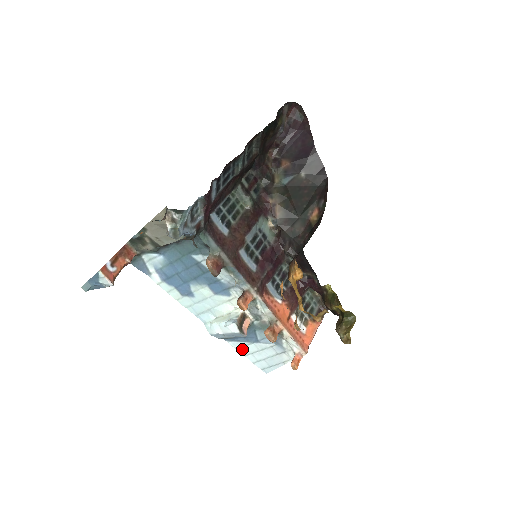
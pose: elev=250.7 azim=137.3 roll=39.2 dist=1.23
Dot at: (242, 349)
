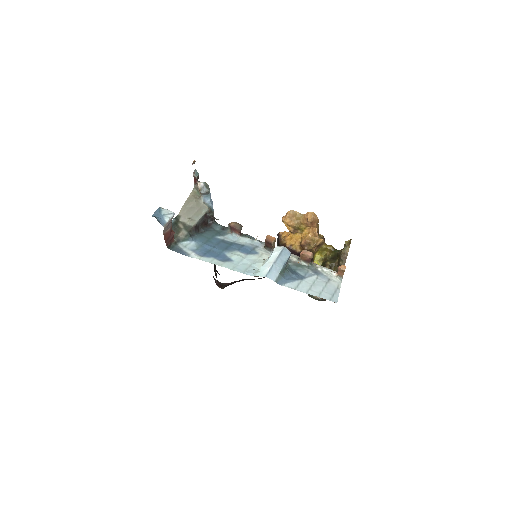
Dot at: (299, 288)
